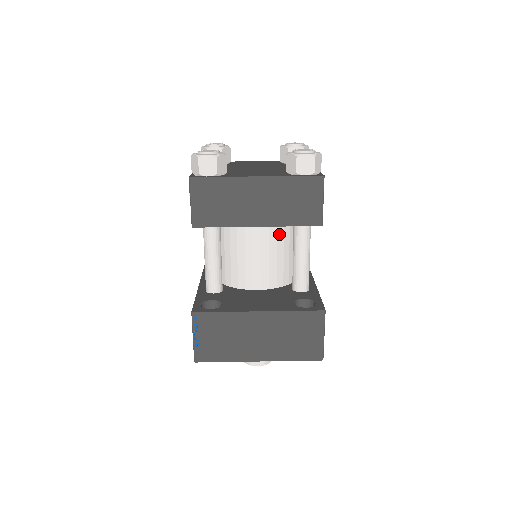
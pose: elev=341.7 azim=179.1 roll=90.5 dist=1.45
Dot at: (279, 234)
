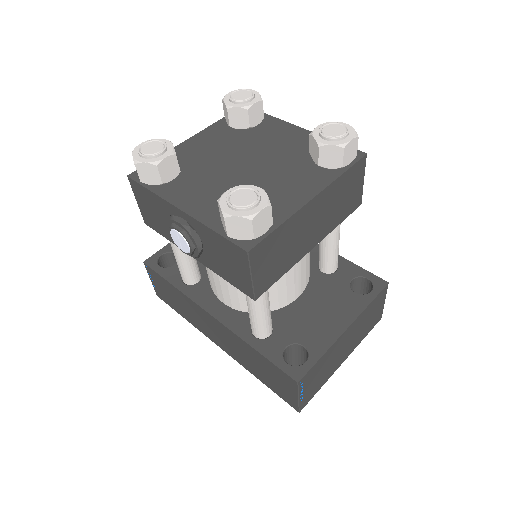
Dot at: occluded
